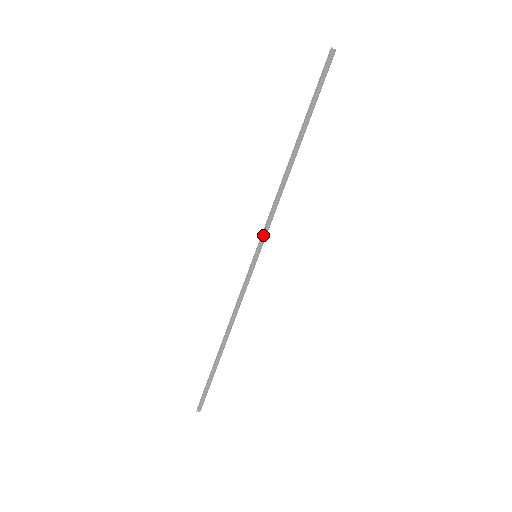
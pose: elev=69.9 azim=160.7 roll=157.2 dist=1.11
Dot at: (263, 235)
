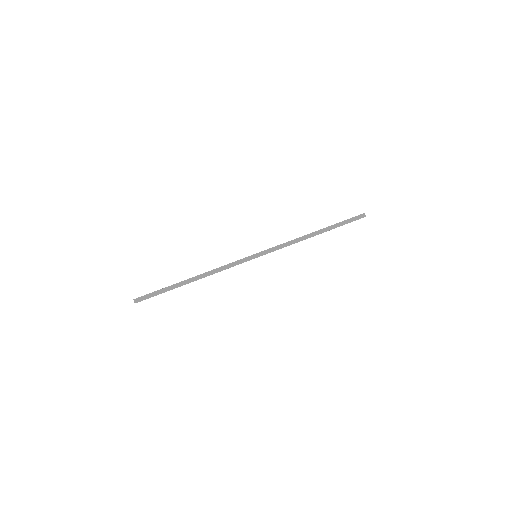
Dot at: (269, 250)
